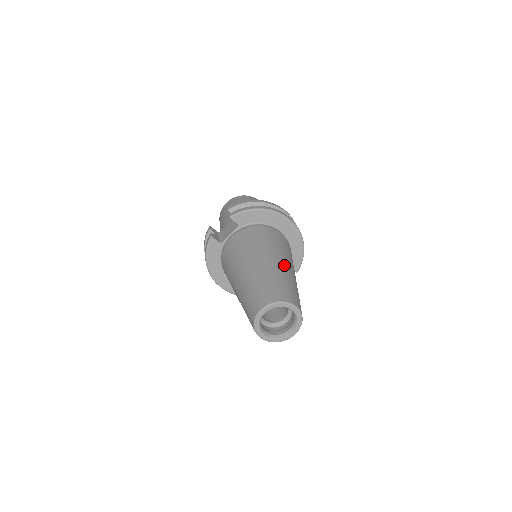
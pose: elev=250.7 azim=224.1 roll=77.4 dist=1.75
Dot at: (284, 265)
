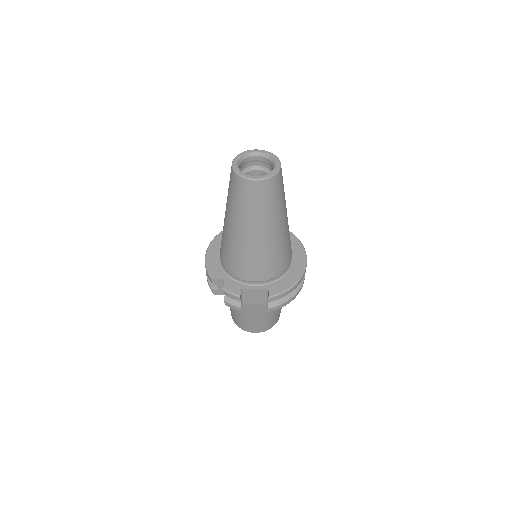
Dot at: occluded
